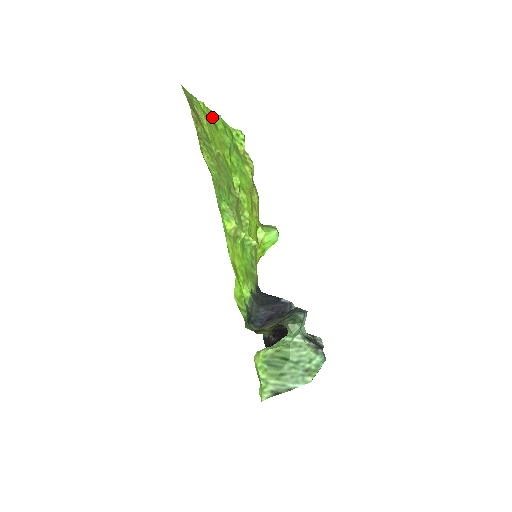
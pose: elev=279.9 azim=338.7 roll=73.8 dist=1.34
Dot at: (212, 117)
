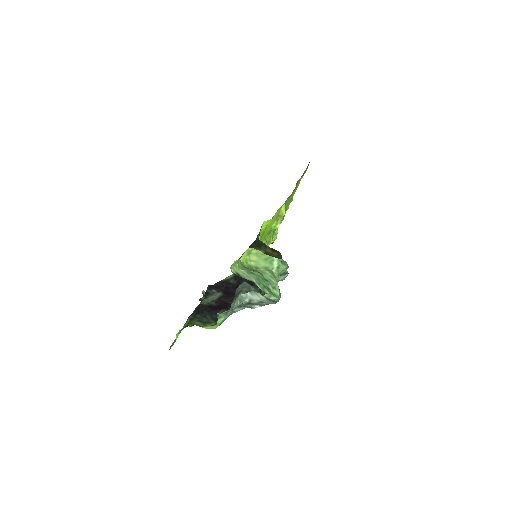
Dot at: occluded
